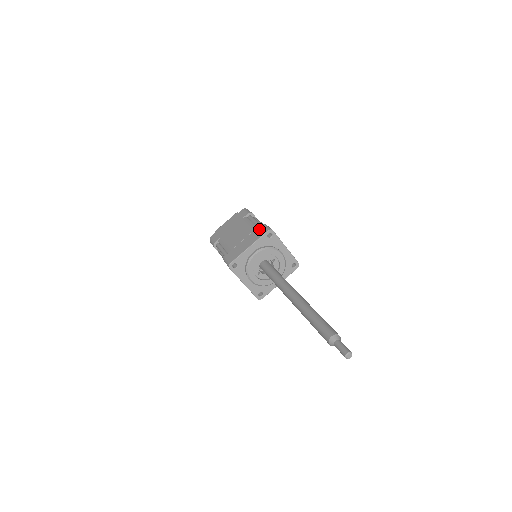
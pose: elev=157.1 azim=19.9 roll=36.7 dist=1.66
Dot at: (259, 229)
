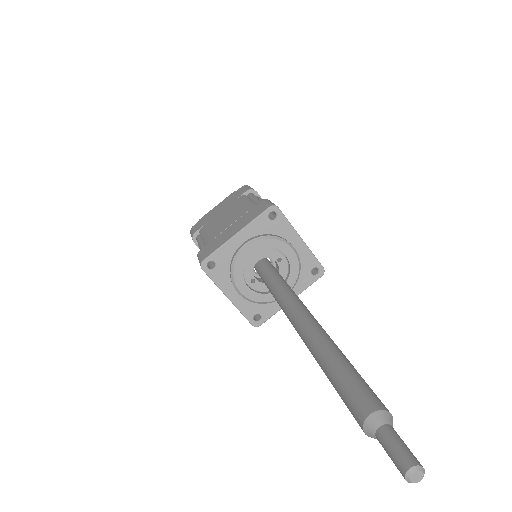
Dot at: (257, 207)
